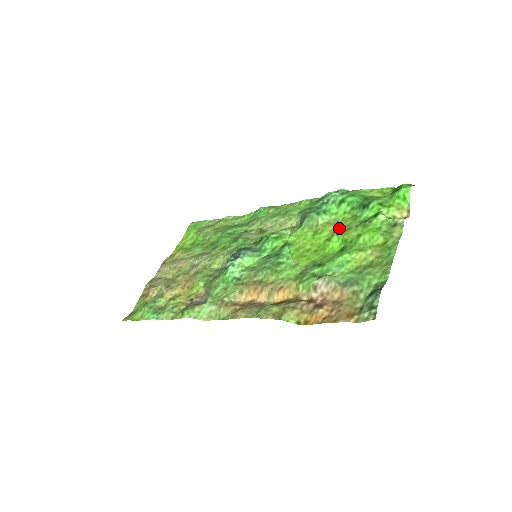
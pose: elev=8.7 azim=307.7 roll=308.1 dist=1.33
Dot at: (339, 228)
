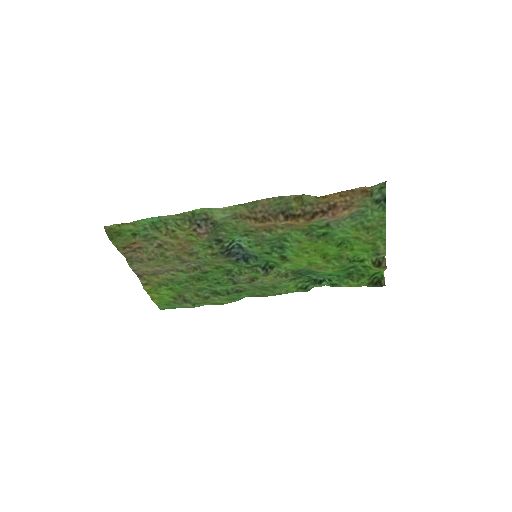
Dot at: (332, 260)
